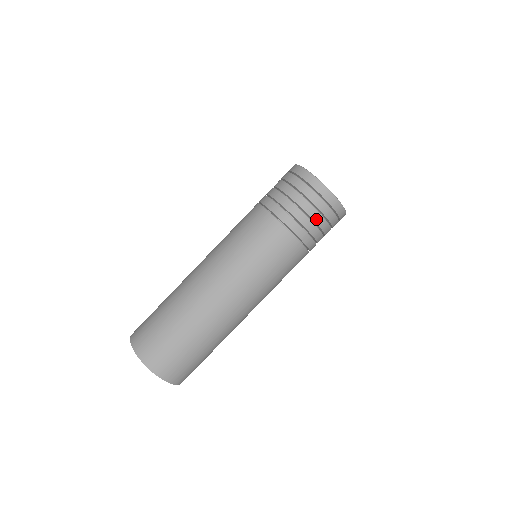
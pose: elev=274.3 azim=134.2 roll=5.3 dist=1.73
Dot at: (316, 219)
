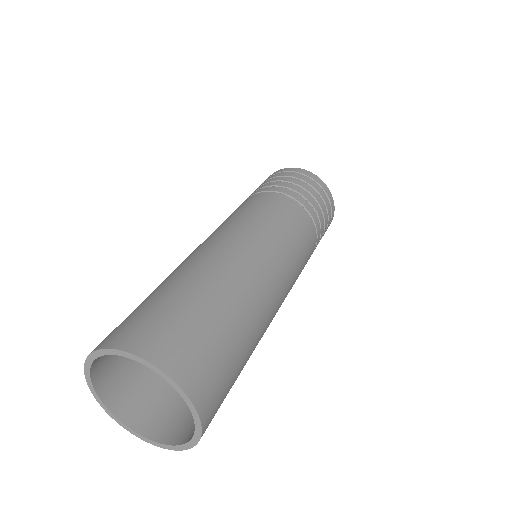
Dot at: (323, 208)
